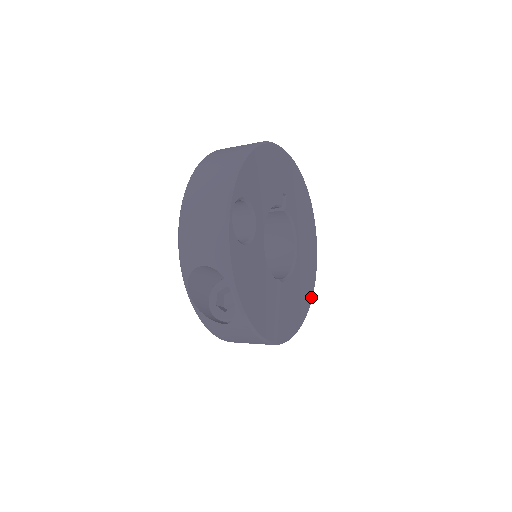
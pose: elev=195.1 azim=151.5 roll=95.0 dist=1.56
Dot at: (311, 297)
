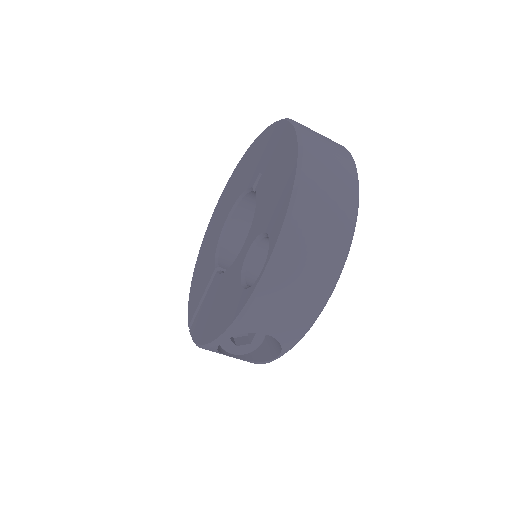
Dot at: occluded
